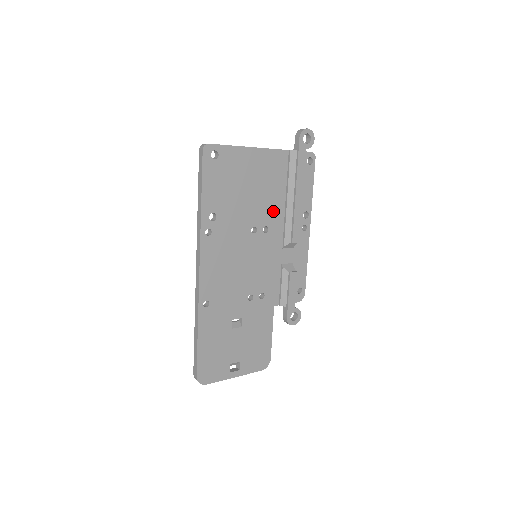
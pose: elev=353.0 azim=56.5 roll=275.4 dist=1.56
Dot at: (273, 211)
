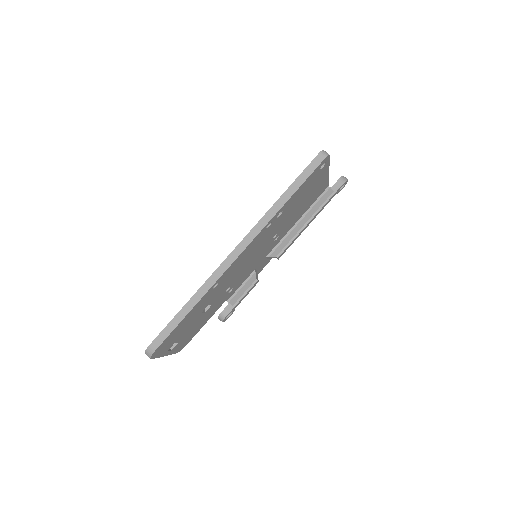
Dot at: (289, 226)
